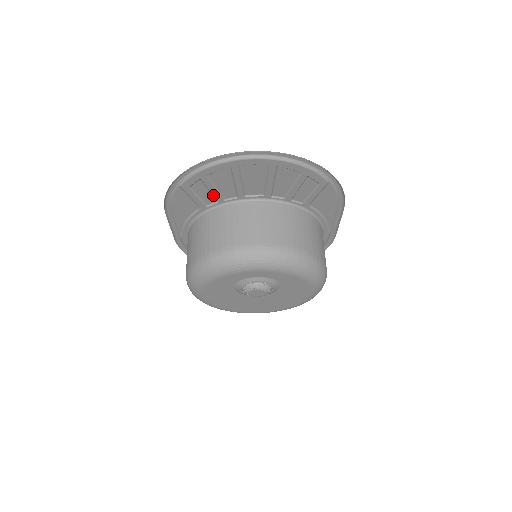
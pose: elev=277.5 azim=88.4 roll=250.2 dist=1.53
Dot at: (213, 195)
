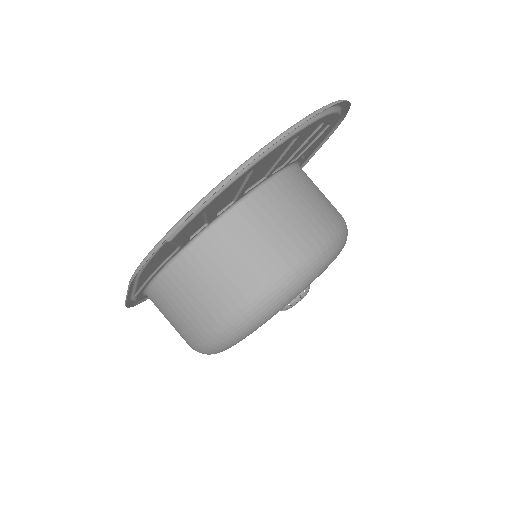
Dot at: (207, 220)
